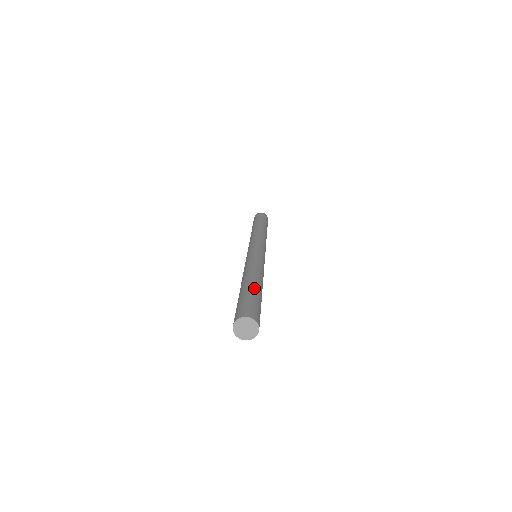
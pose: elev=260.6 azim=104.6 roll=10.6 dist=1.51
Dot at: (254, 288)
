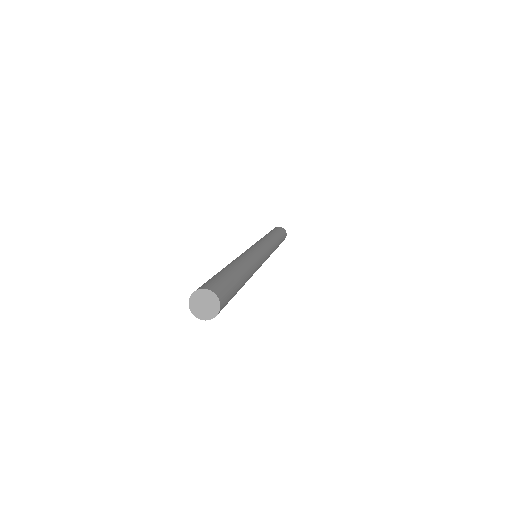
Dot at: (240, 278)
